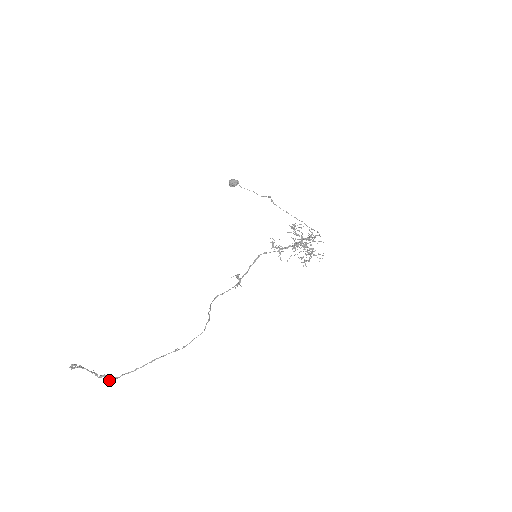
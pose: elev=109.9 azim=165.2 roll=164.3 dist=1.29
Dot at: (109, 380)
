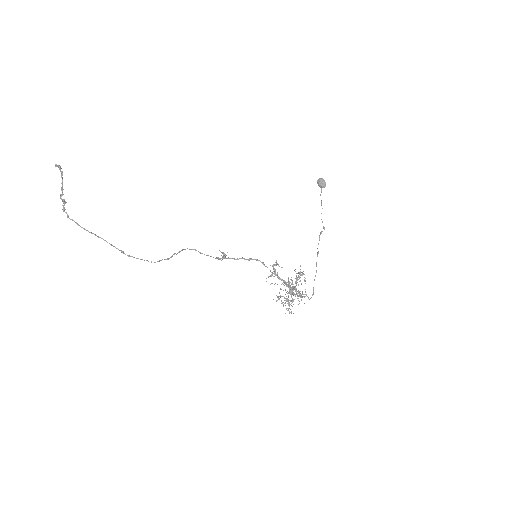
Dot at: (63, 210)
